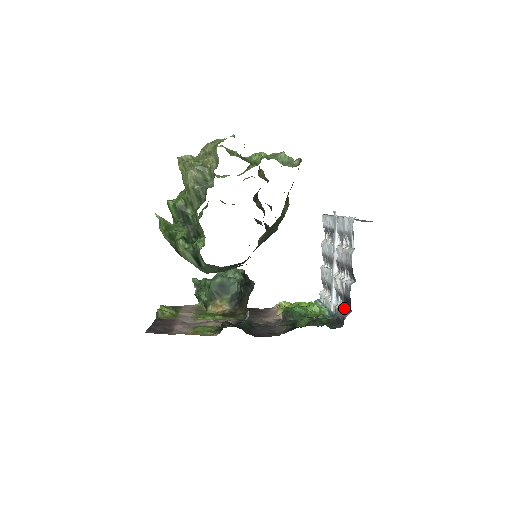
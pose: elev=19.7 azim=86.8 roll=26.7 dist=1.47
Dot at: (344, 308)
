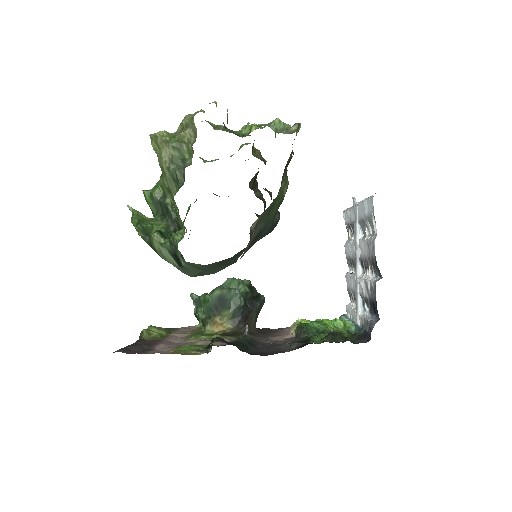
Dot at: (371, 317)
